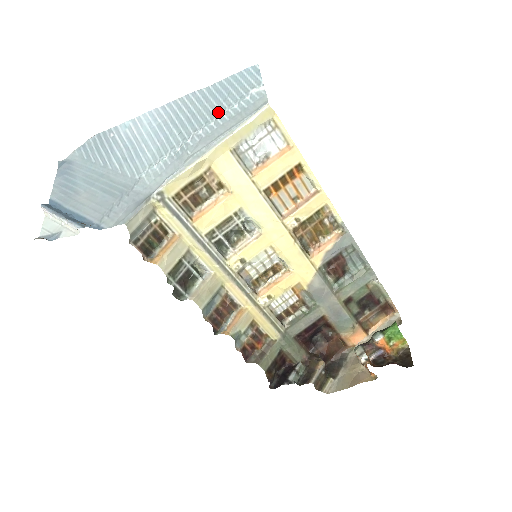
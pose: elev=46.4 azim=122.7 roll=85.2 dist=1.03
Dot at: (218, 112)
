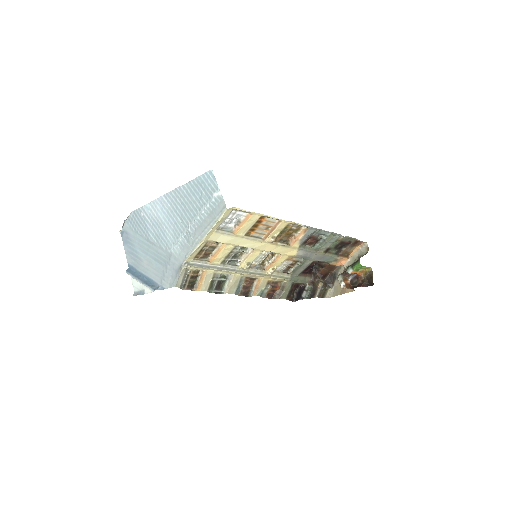
Dot at: (199, 208)
